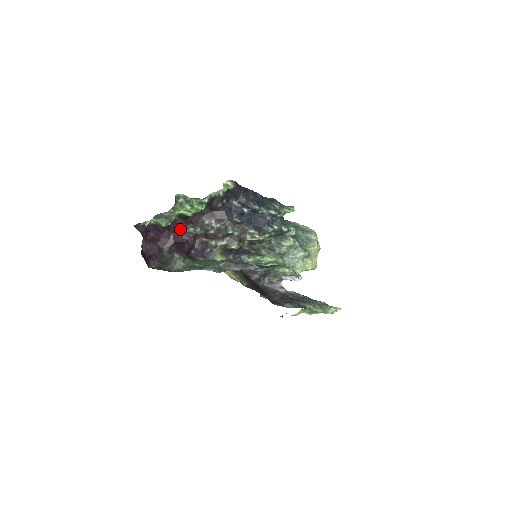
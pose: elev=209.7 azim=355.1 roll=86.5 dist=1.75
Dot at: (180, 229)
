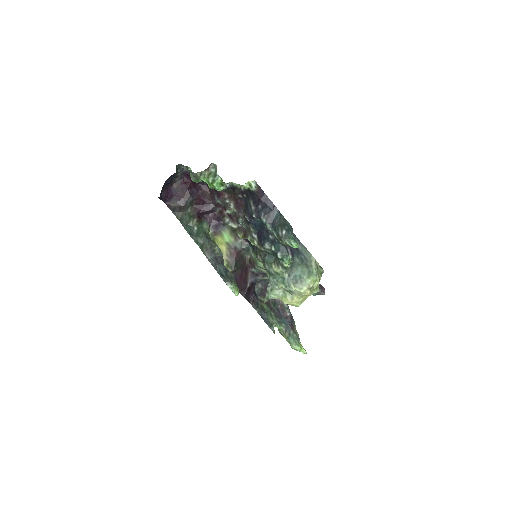
Dot at: (210, 191)
